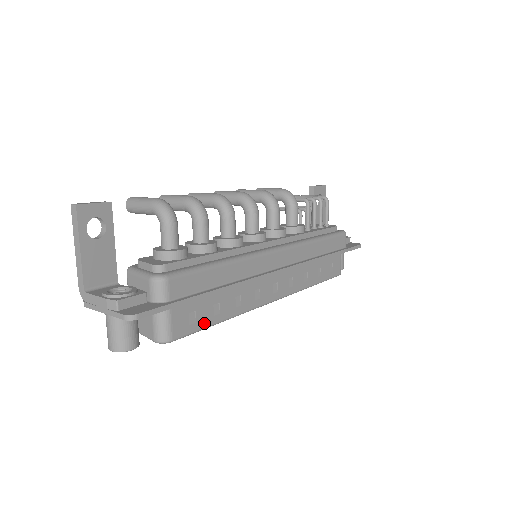
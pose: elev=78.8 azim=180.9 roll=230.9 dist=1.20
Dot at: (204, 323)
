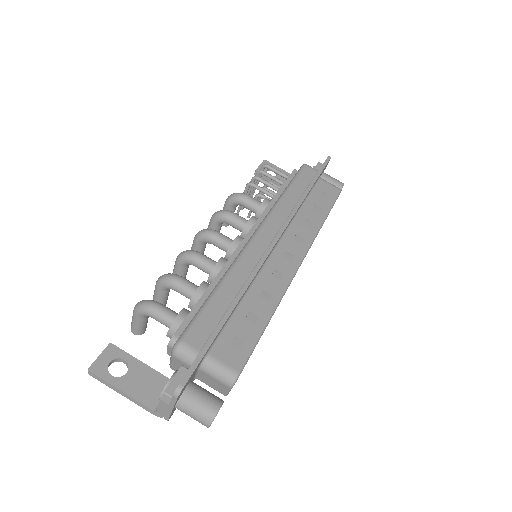
Dot at: (253, 337)
